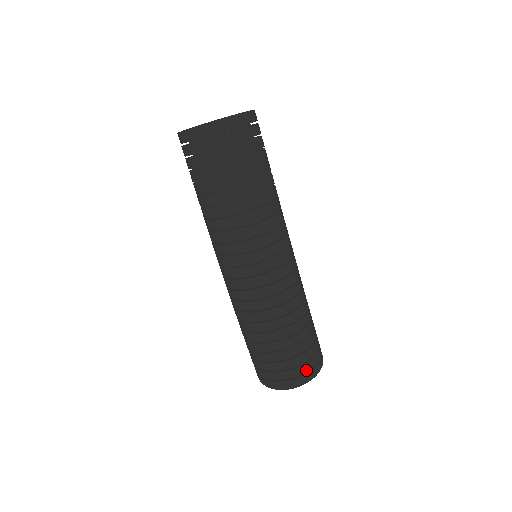
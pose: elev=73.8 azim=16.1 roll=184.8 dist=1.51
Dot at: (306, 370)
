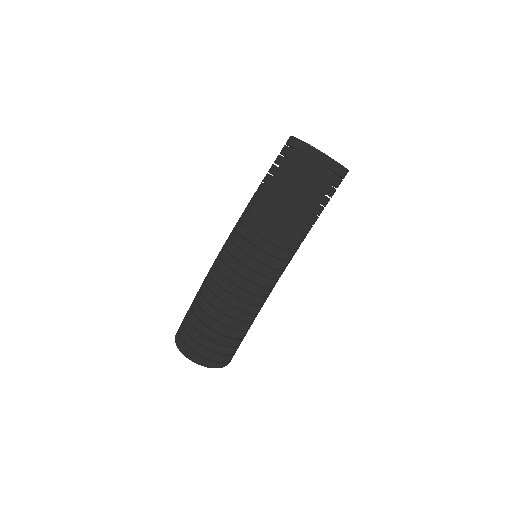
Dot at: (203, 354)
